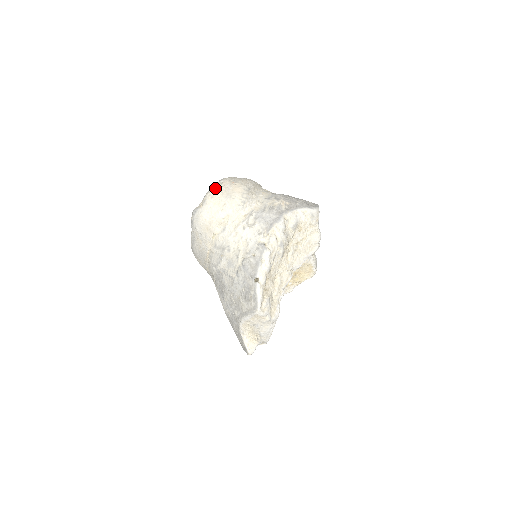
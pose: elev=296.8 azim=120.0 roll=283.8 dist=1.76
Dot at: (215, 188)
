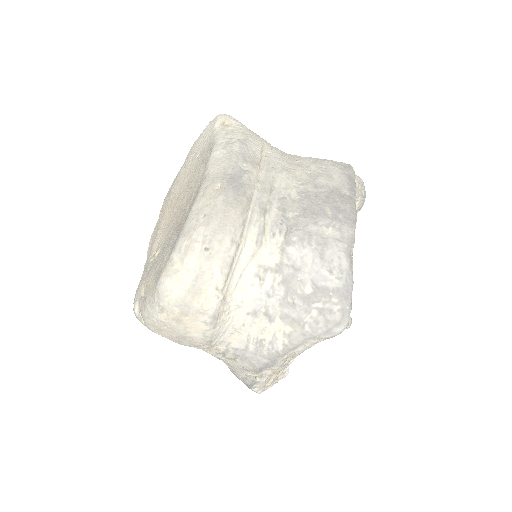
Dot at: (153, 318)
